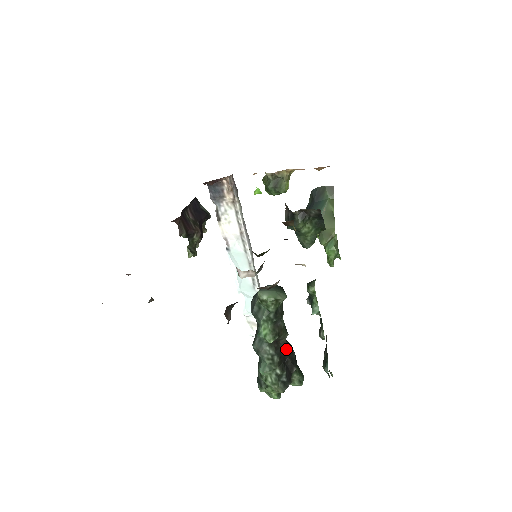
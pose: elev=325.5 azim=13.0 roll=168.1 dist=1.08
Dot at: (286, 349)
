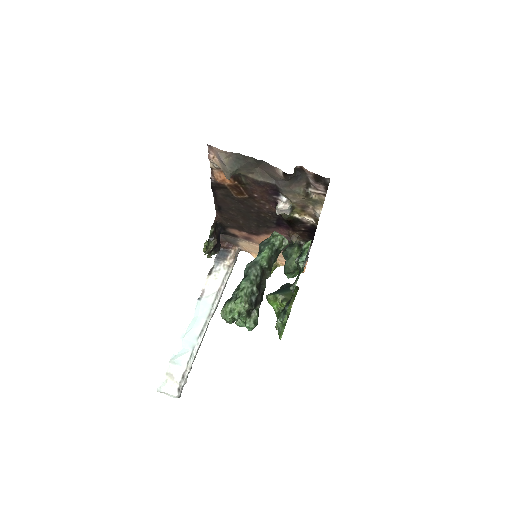
Dot at: (265, 284)
